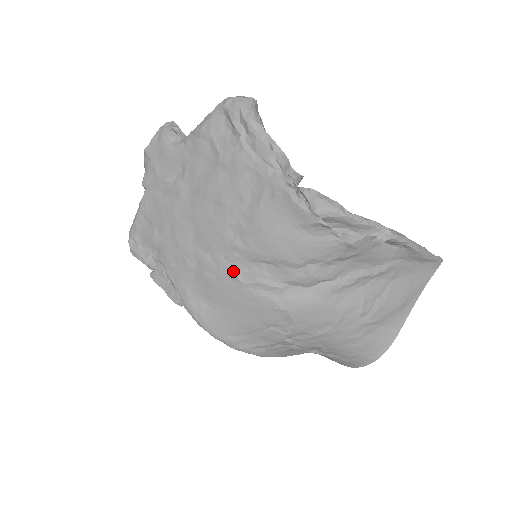
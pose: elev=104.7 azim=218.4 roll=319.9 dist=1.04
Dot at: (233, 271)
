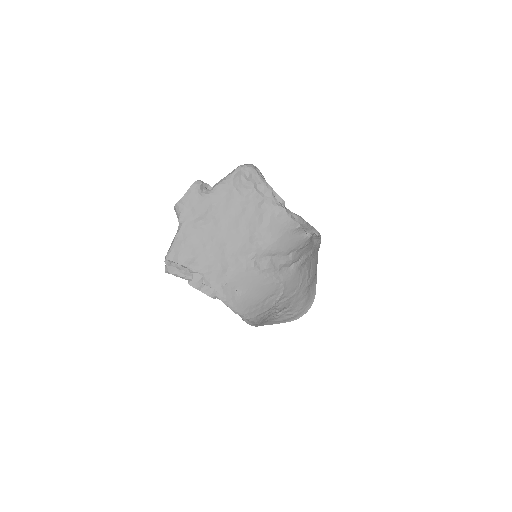
Dot at: (254, 264)
